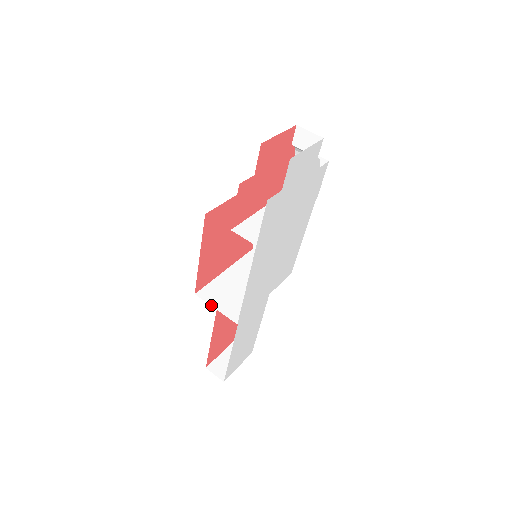
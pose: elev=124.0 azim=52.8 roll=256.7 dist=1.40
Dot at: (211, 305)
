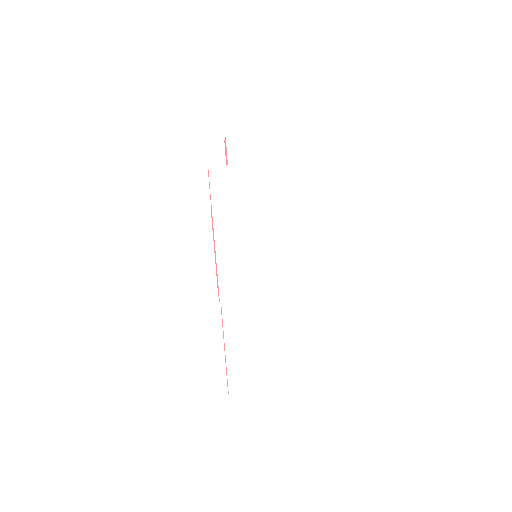
Dot at: (219, 299)
